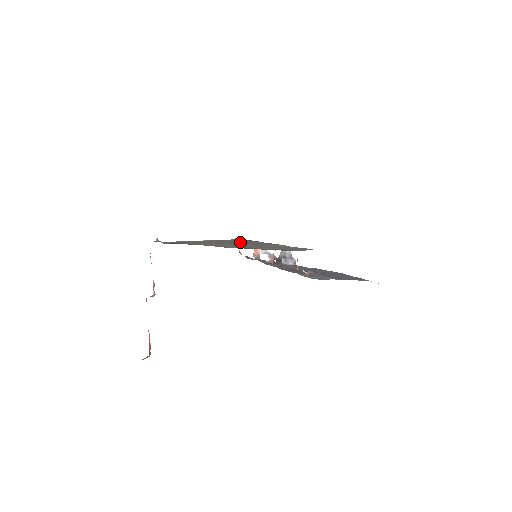
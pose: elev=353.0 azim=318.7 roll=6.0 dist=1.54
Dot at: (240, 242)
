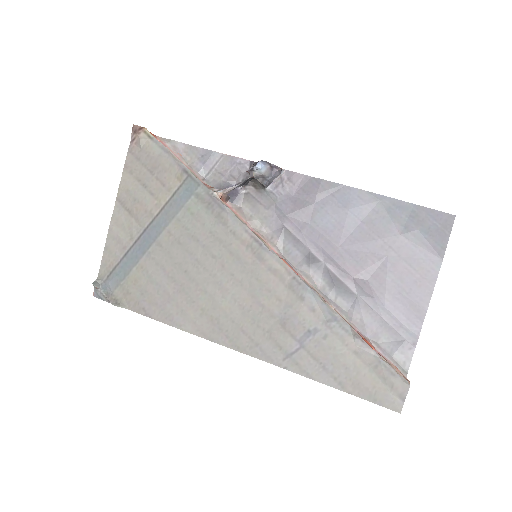
Dot at: (218, 251)
